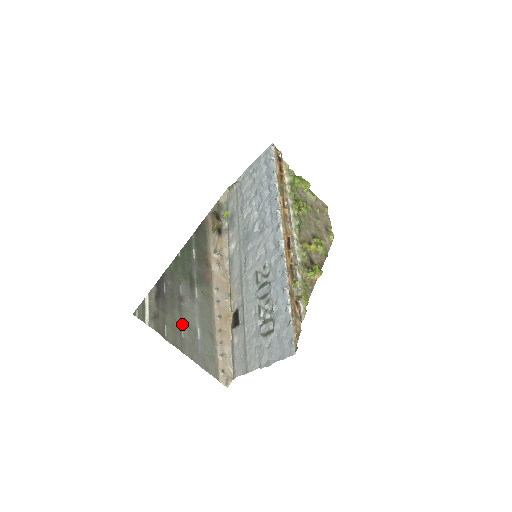
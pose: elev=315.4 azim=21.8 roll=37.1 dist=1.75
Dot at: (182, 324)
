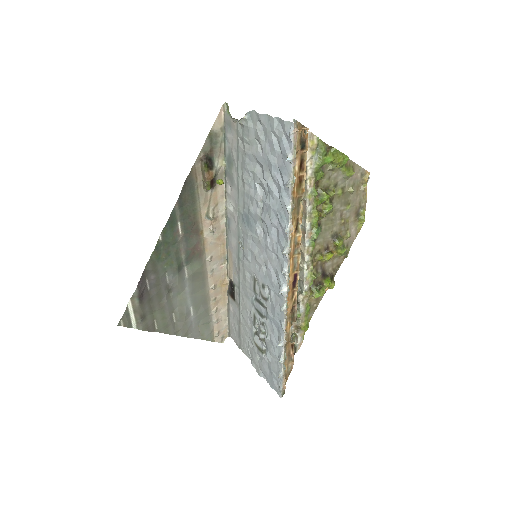
Dot at: (173, 311)
